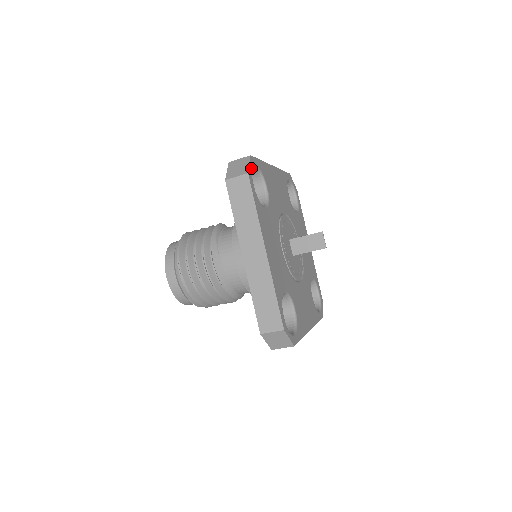
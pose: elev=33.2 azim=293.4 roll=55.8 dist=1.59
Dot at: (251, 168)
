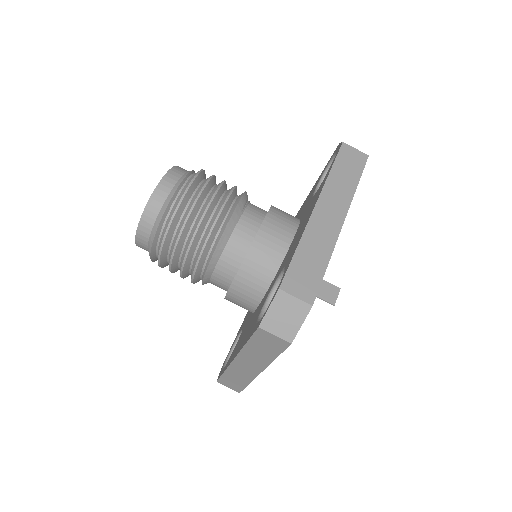
Dot at: occluded
